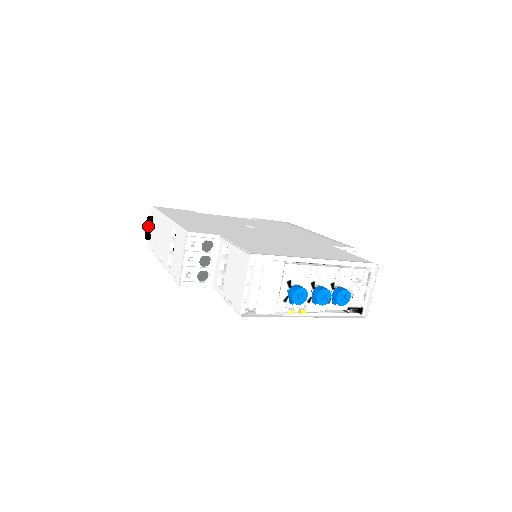
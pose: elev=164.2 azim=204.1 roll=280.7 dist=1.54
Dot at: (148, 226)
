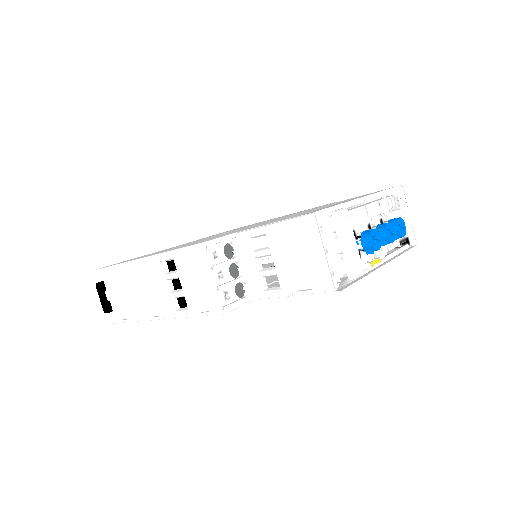
Dot at: (102, 295)
